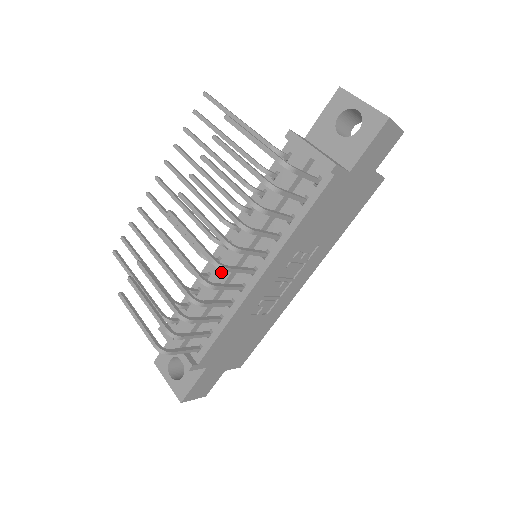
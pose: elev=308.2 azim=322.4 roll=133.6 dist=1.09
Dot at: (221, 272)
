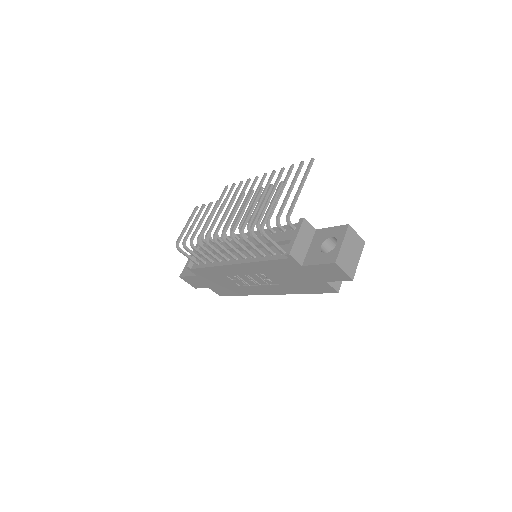
Dot at: occluded
